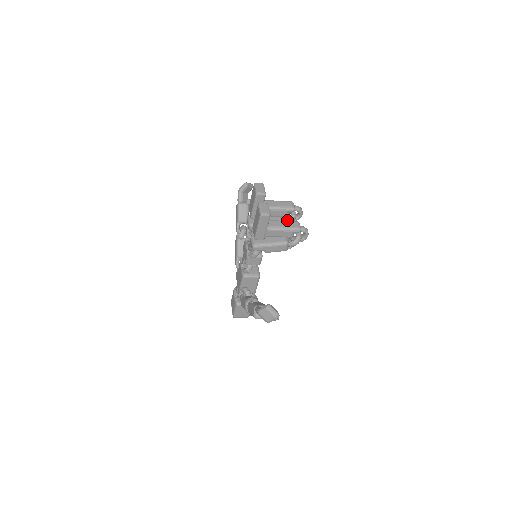
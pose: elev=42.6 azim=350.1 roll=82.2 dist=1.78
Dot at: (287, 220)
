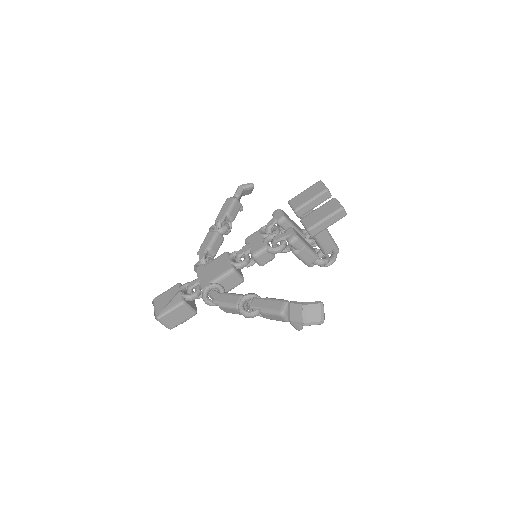
Dot at: (312, 239)
